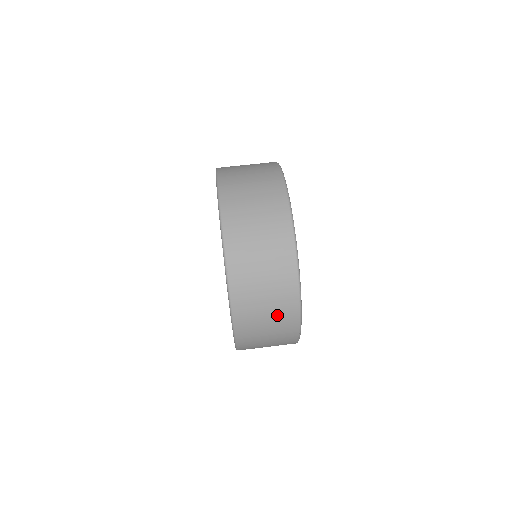
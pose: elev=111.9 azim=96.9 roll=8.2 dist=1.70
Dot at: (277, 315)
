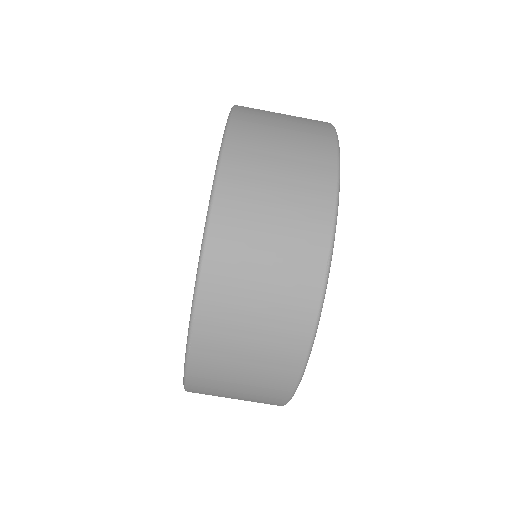
Dot at: (250, 400)
